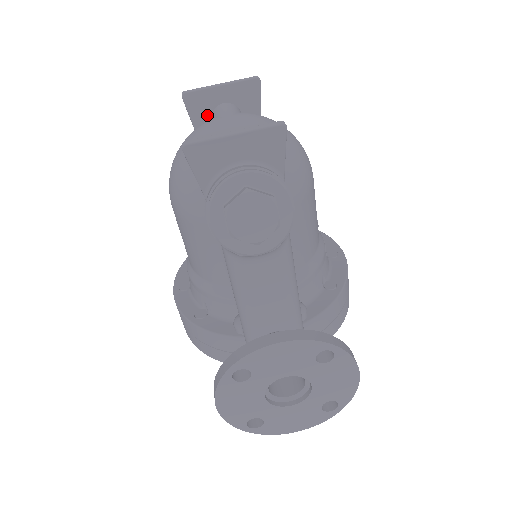
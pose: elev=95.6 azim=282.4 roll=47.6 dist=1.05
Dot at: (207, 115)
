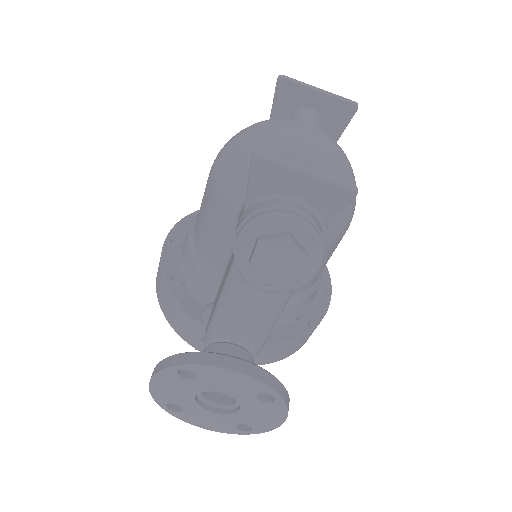
Dot at: (290, 110)
